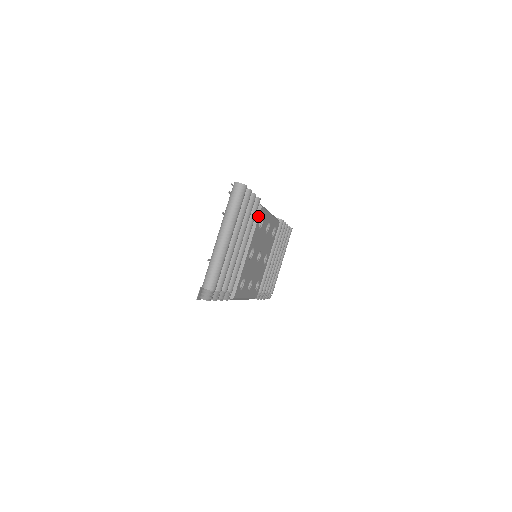
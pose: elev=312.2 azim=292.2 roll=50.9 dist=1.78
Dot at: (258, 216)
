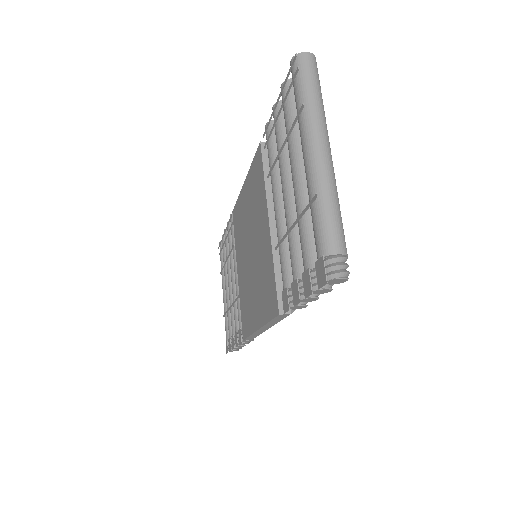
Dot at: occluded
